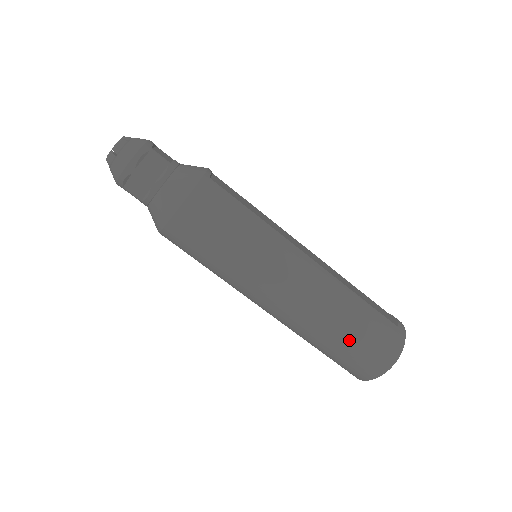
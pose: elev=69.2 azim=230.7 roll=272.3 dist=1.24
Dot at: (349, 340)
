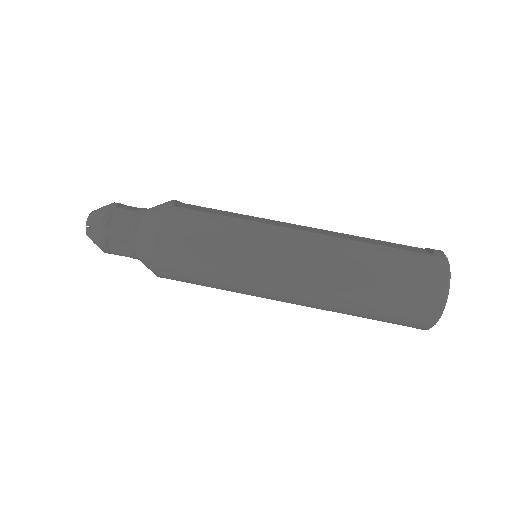
Dot at: (382, 291)
